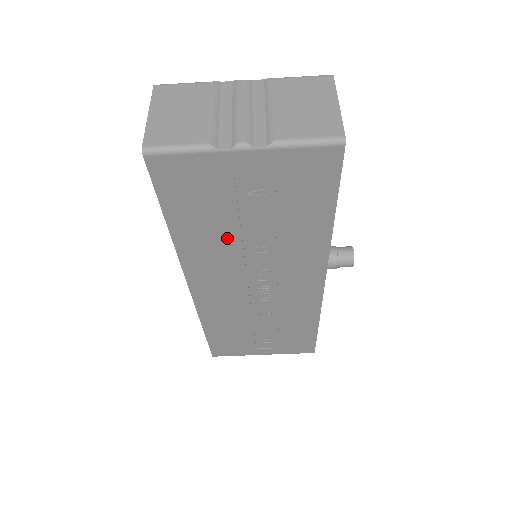
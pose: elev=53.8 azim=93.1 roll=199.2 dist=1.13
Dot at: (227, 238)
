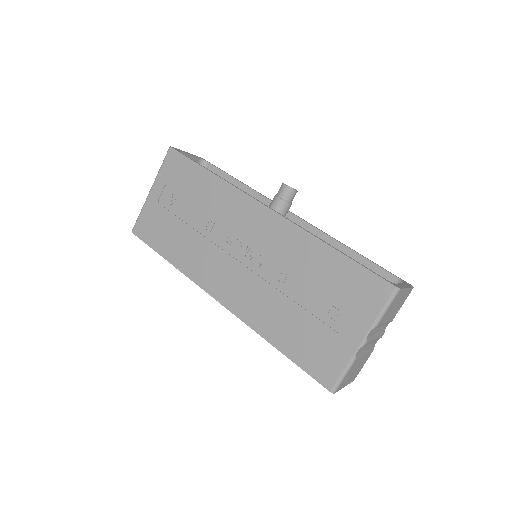
Dot at: (190, 237)
